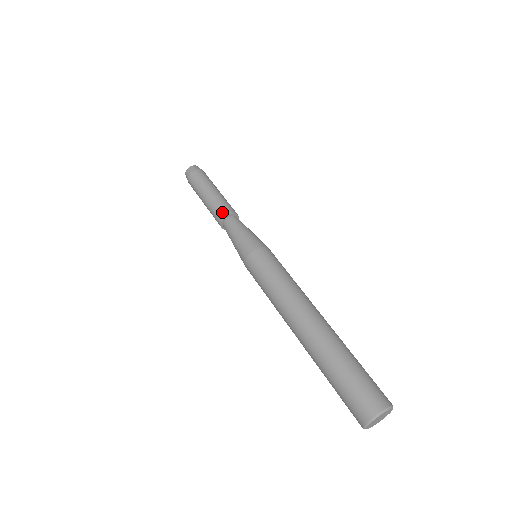
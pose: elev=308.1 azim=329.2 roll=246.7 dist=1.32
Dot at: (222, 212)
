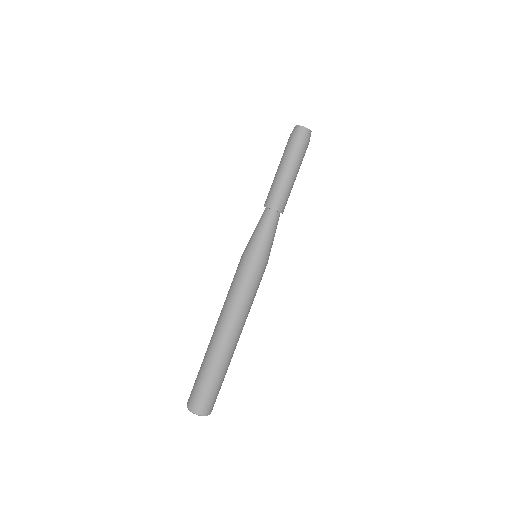
Dot at: (272, 201)
